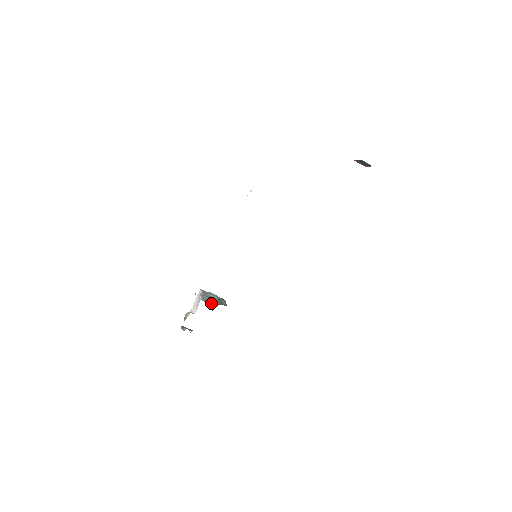
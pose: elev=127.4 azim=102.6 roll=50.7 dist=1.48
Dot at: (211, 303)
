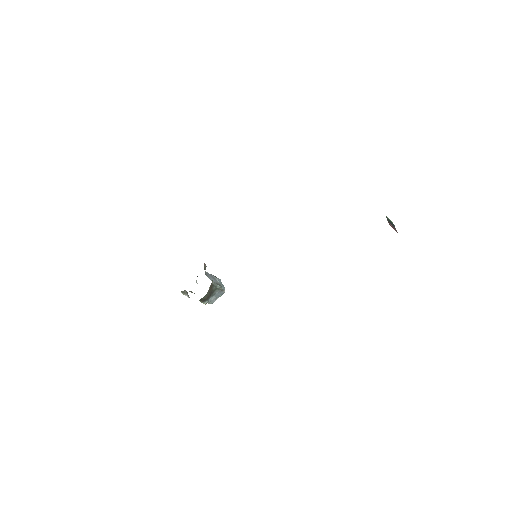
Dot at: (208, 276)
